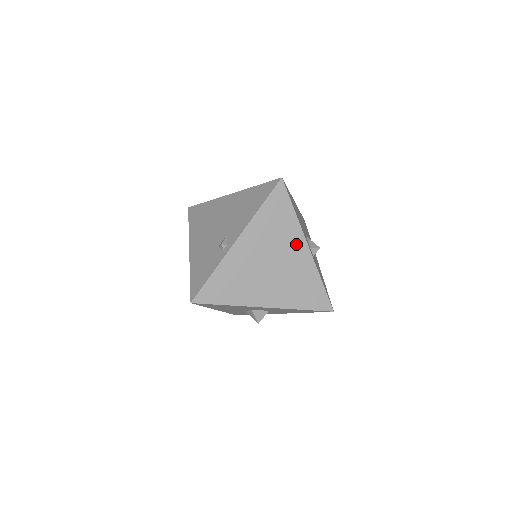
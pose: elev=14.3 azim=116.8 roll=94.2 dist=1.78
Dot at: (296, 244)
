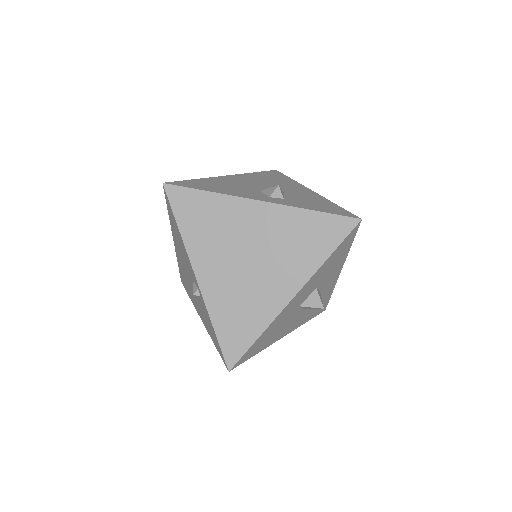
Dot at: (246, 214)
